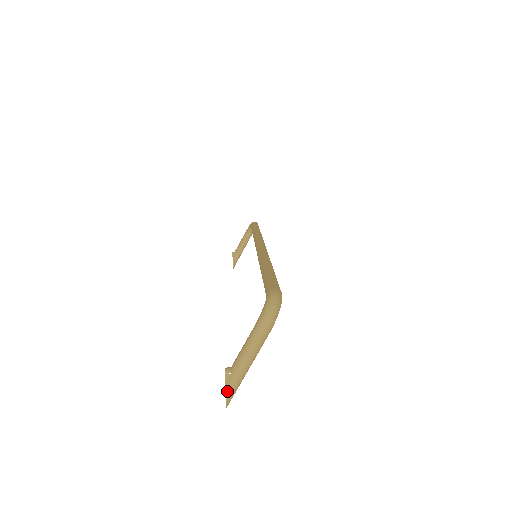
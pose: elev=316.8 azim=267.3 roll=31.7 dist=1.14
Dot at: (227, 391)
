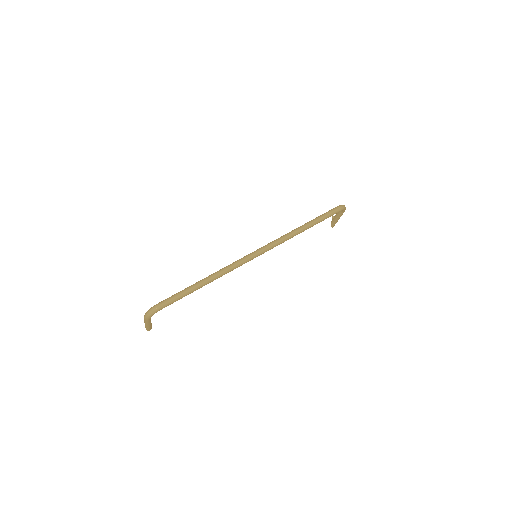
Dot at: (145, 327)
